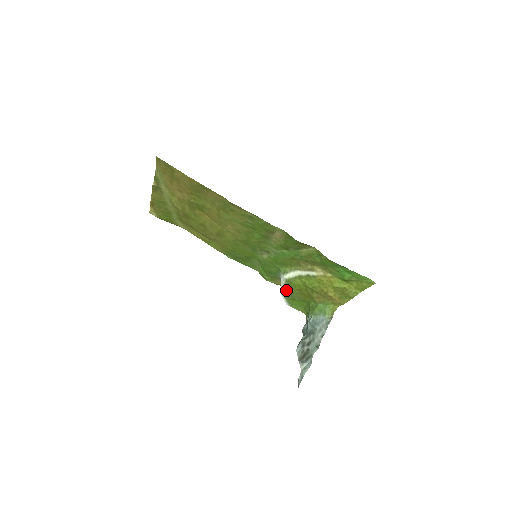
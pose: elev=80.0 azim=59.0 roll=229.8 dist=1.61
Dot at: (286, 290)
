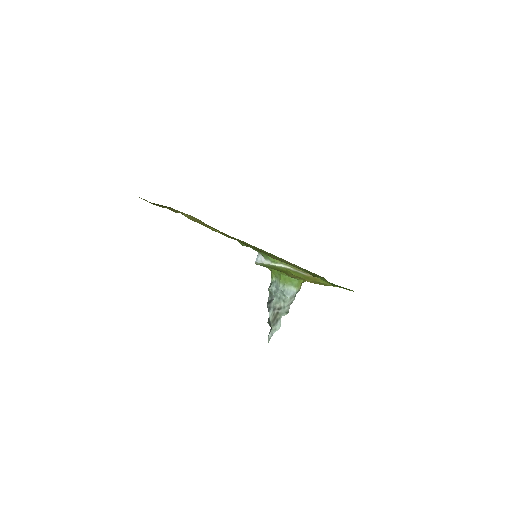
Dot at: (265, 265)
